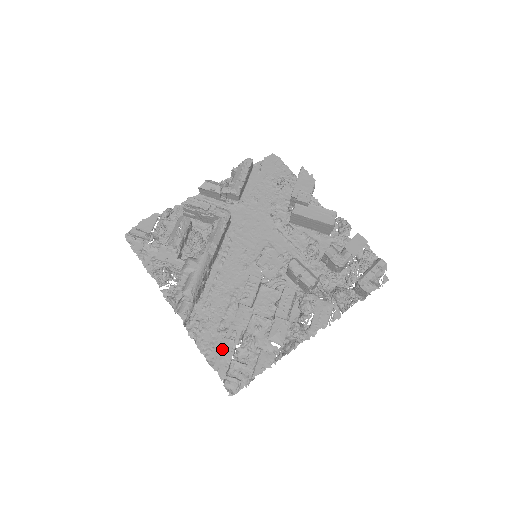
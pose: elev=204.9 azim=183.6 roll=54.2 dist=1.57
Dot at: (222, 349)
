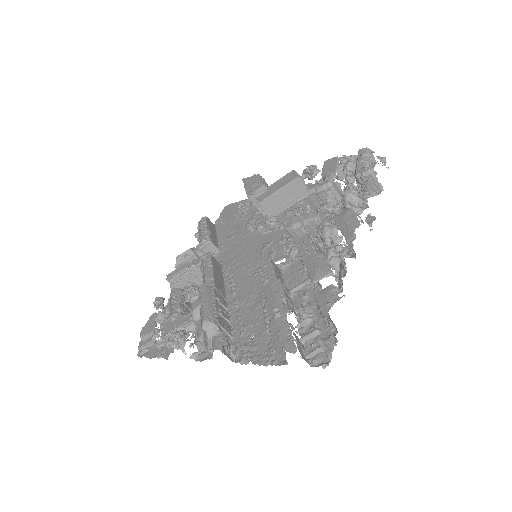
Dot at: (273, 331)
